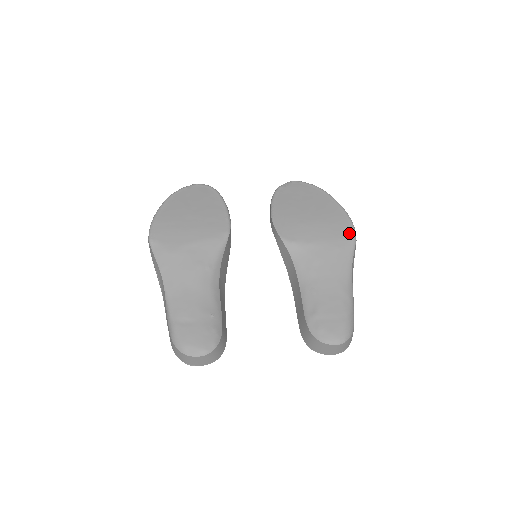
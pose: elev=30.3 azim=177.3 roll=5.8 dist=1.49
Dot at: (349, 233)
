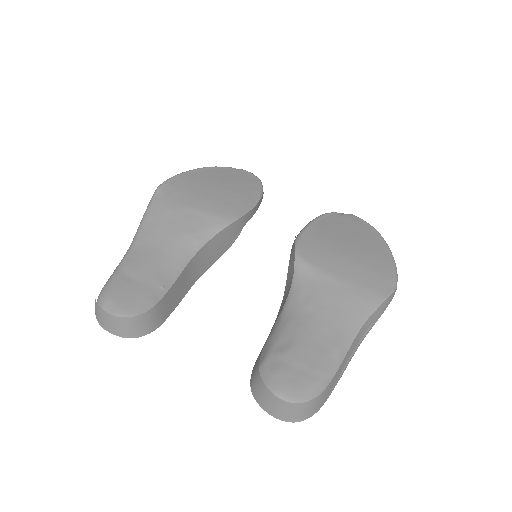
Dot at: (385, 289)
